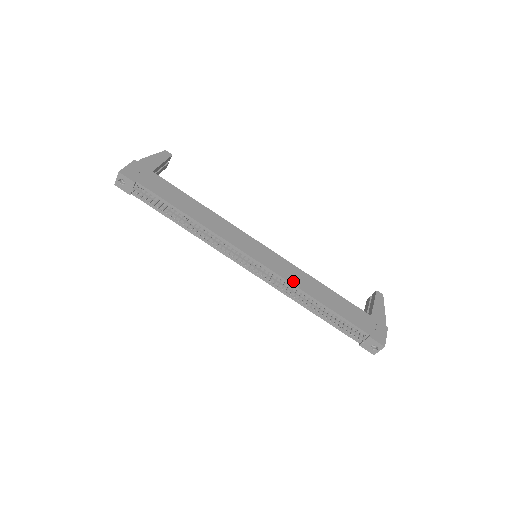
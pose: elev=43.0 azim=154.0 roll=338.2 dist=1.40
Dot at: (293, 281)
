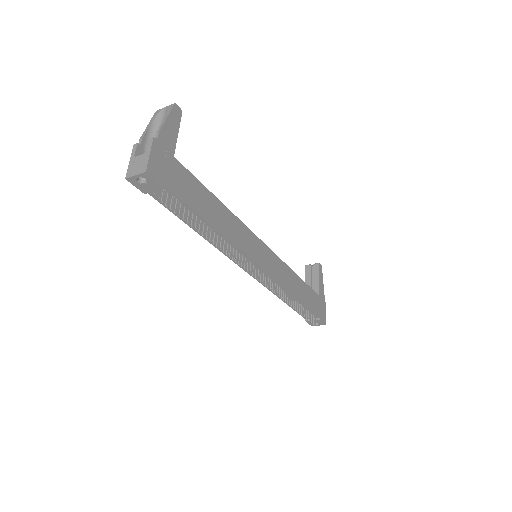
Dot at: (284, 283)
